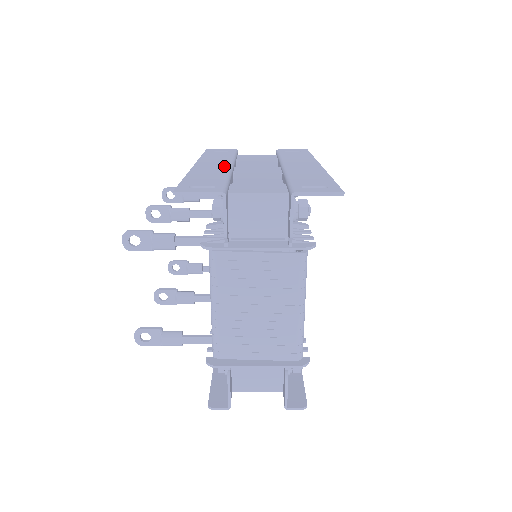
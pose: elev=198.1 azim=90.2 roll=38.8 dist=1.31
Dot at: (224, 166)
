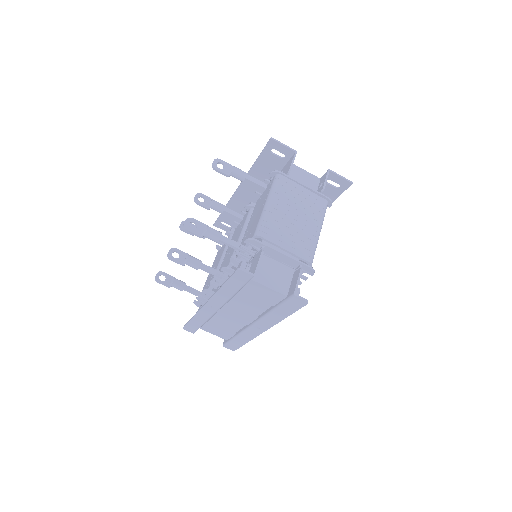
Dot at: occluded
